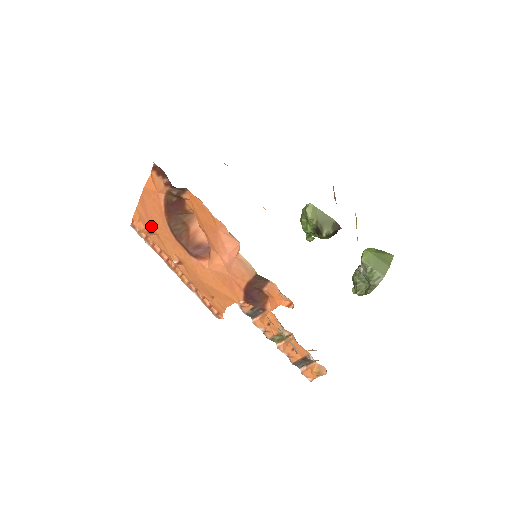
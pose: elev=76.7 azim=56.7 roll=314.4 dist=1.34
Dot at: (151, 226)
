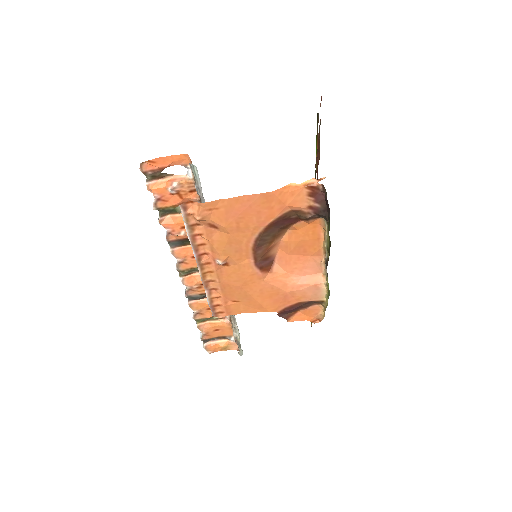
Dot at: (229, 224)
